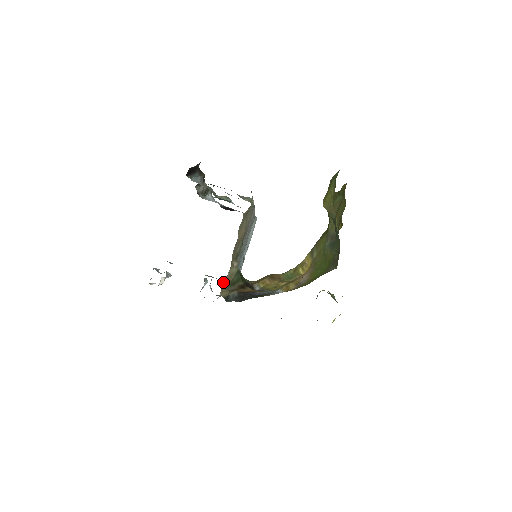
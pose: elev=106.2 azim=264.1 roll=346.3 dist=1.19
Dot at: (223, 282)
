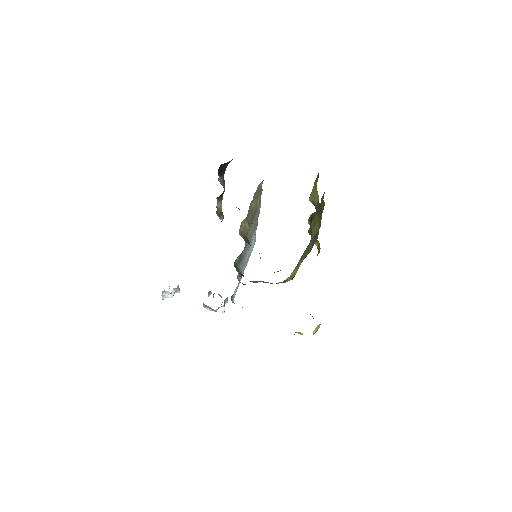
Dot at: (241, 225)
